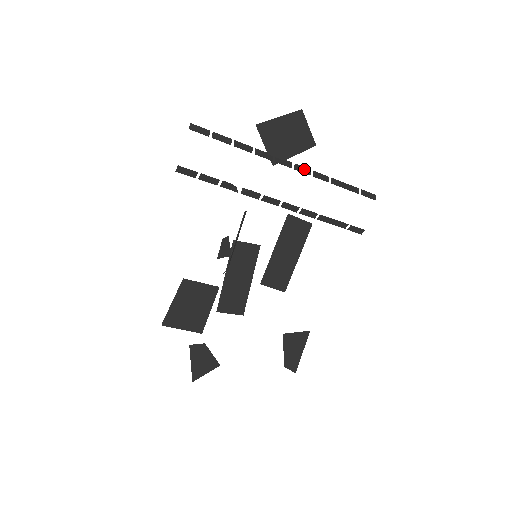
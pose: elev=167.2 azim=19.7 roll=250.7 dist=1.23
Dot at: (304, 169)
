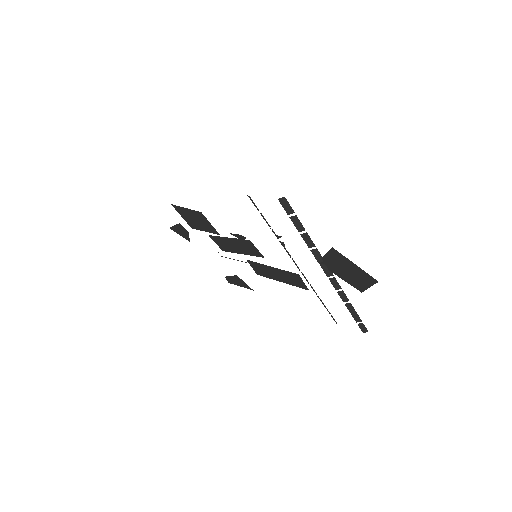
Dot at: (337, 284)
